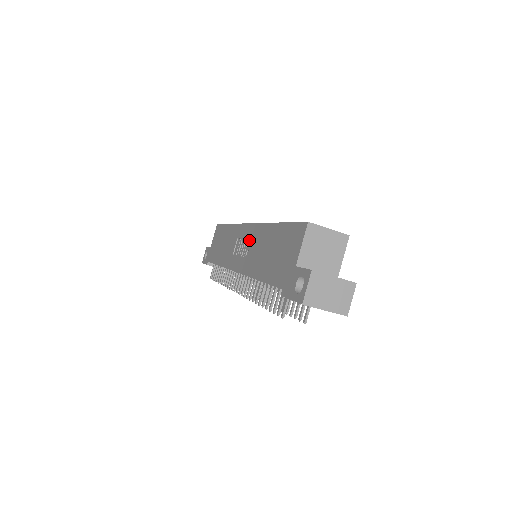
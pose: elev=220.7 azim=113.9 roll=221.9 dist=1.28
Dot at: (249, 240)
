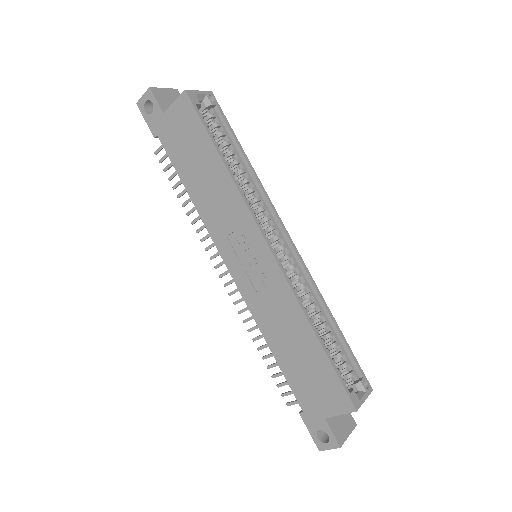
Dot at: (264, 273)
